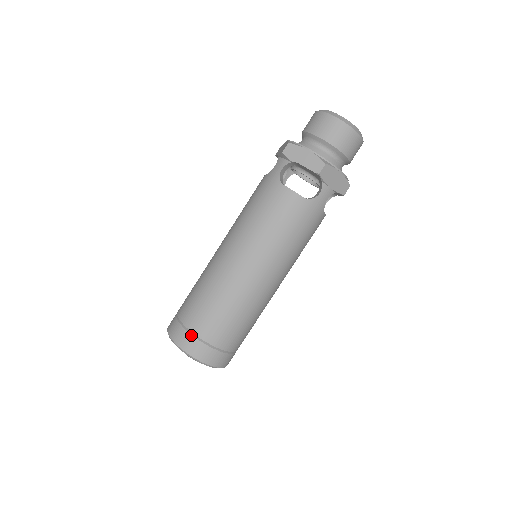
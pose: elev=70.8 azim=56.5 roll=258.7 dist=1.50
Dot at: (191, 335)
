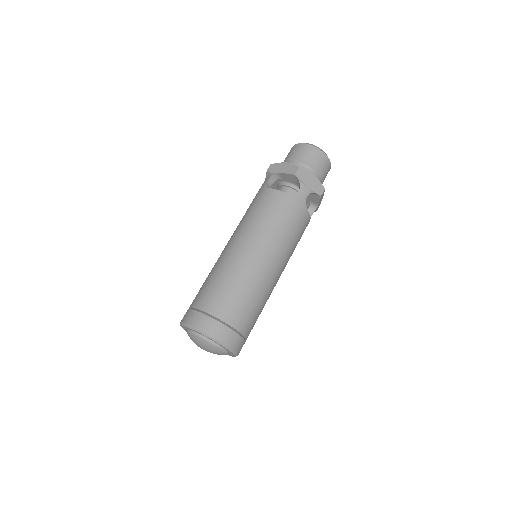
Dot at: (200, 312)
